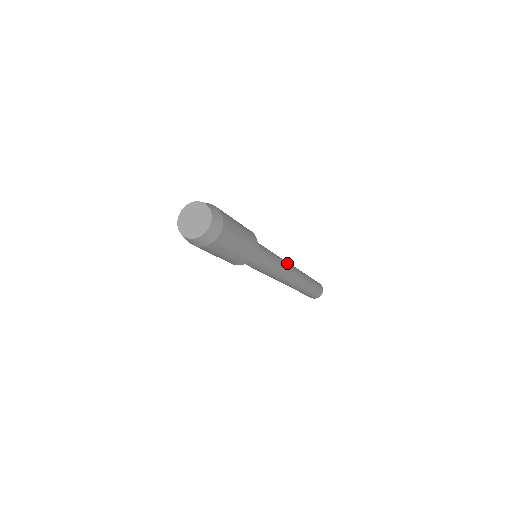
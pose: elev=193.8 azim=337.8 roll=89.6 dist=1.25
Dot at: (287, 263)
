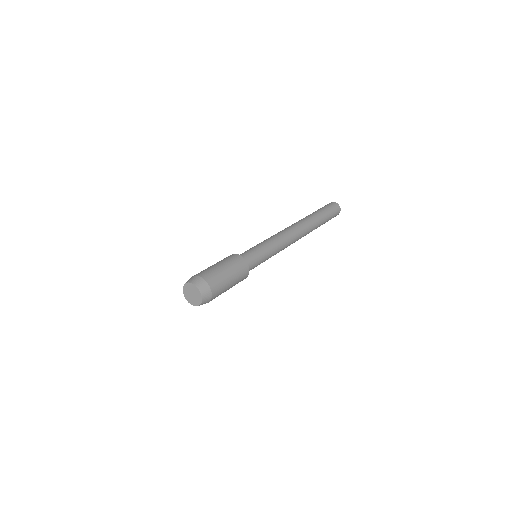
Dot at: (290, 243)
